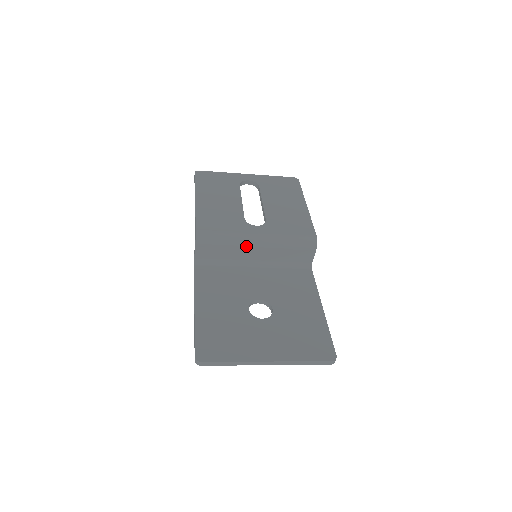
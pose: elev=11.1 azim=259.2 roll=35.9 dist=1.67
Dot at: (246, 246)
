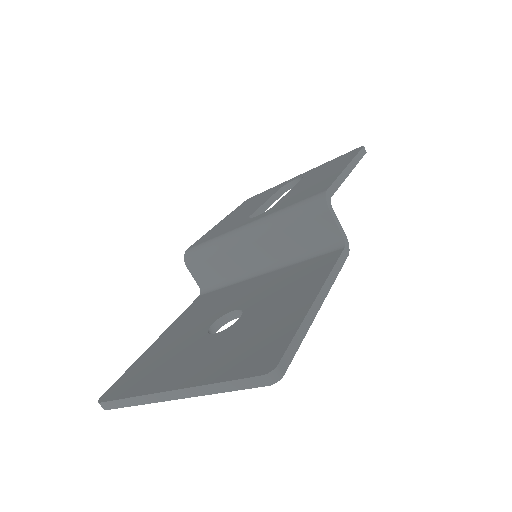
Dot at: (236, 246)
